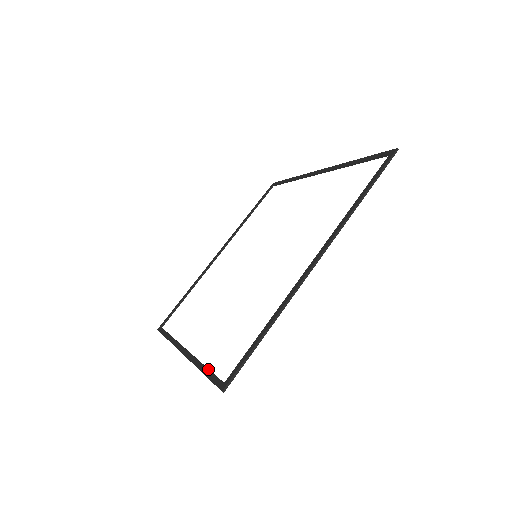
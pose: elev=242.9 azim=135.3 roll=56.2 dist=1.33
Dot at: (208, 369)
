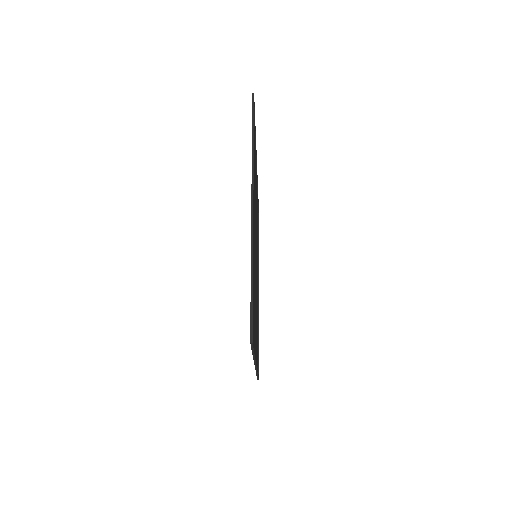
Dot at: occluded
